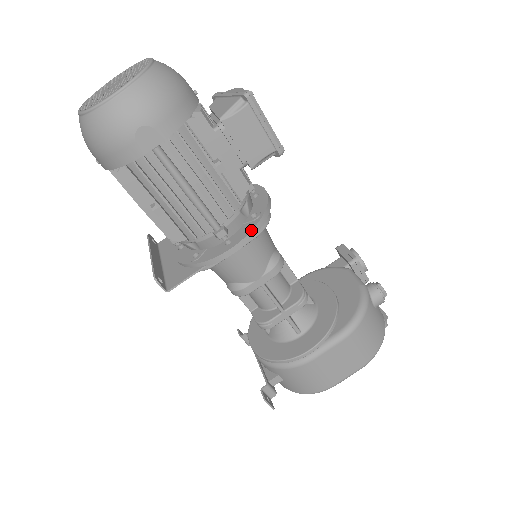
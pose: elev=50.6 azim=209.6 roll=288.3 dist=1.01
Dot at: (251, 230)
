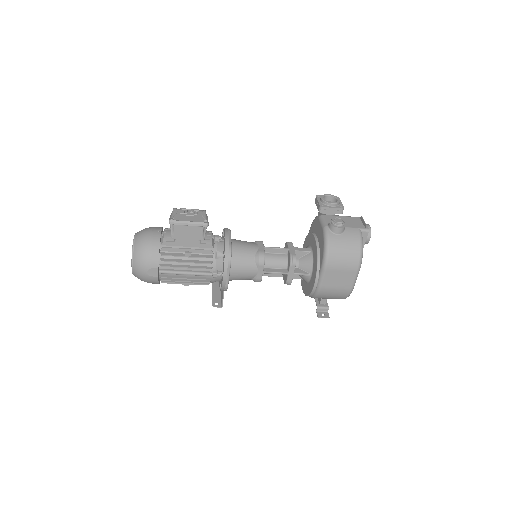
Dot at: (224, 266)
